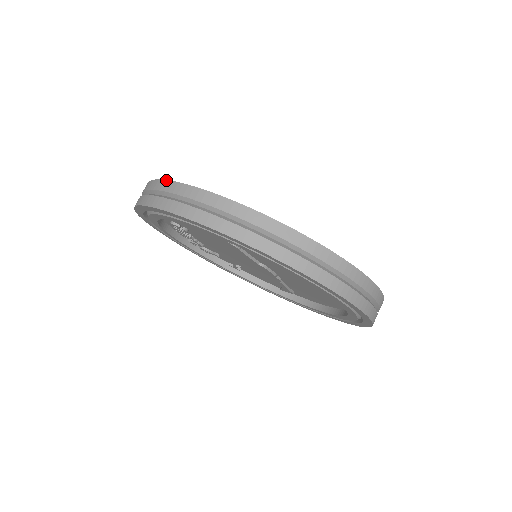
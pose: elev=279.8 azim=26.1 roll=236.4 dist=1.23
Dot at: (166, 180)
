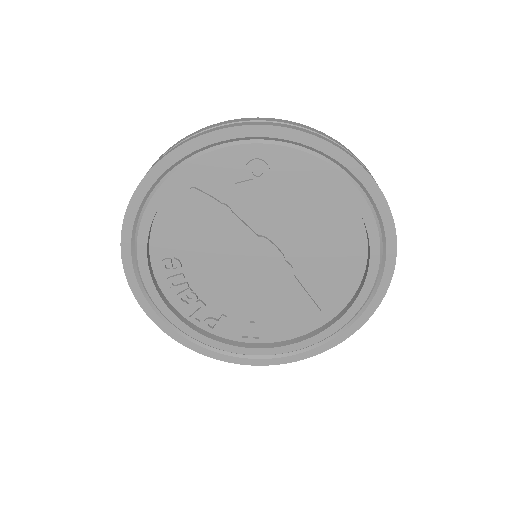
Dot at: occluded
